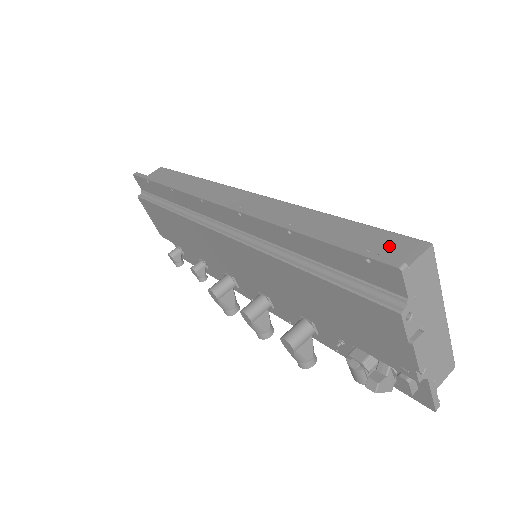
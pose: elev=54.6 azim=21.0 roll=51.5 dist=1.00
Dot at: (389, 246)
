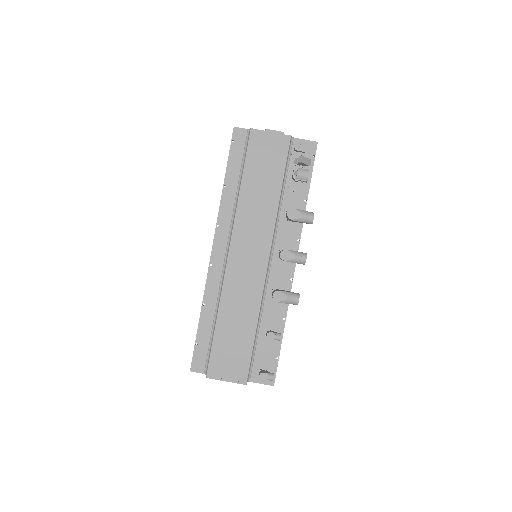
Dot at: occluded
